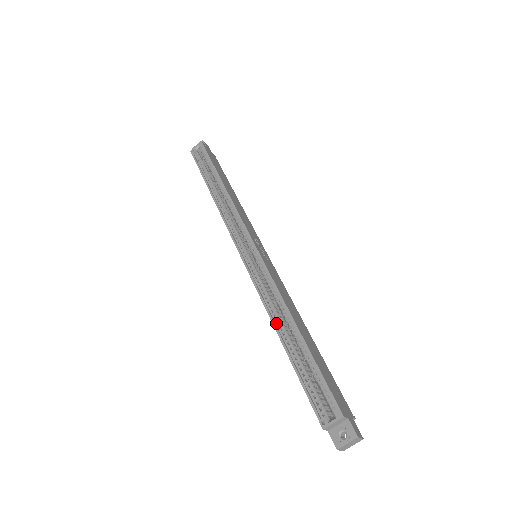
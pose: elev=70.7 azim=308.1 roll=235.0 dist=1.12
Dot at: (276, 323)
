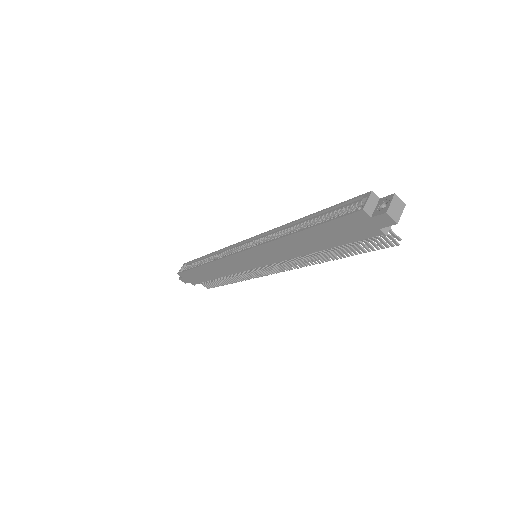
Dot at: (289, 235)
